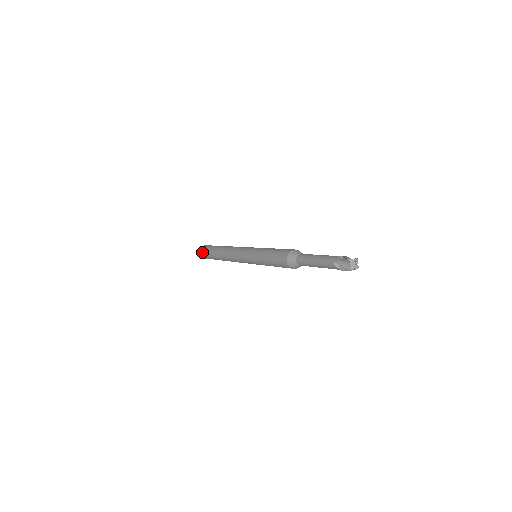
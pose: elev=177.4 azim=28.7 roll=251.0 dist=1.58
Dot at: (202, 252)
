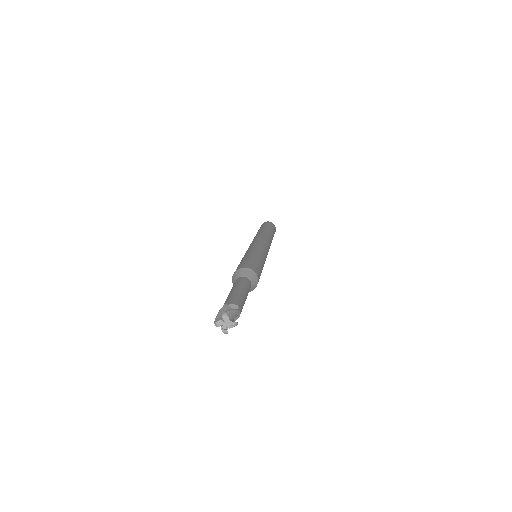
Dot at: occluded
